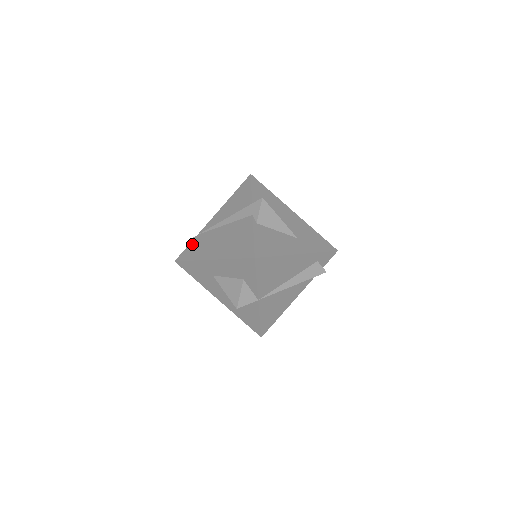
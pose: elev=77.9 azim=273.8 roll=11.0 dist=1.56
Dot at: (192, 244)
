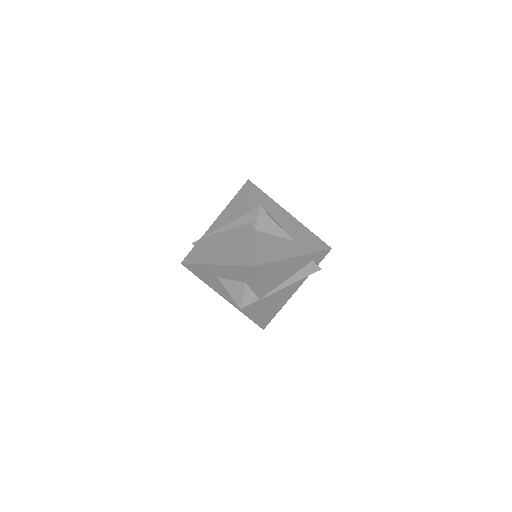
Dot at: (196, 247)
